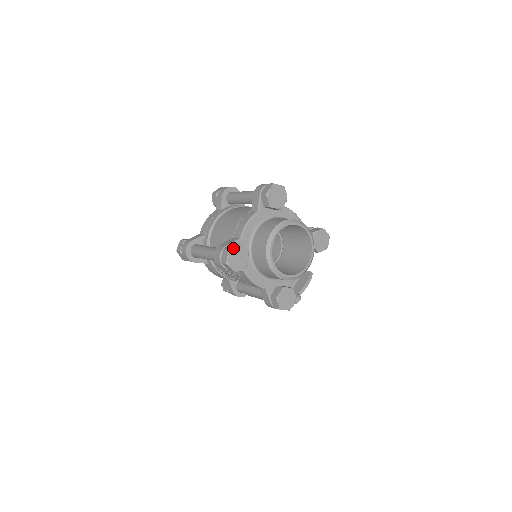
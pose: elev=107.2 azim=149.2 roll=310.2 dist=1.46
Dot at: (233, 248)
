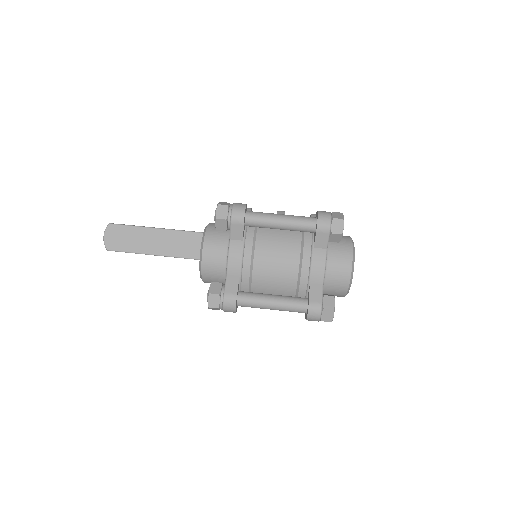
Dot at: occluded
